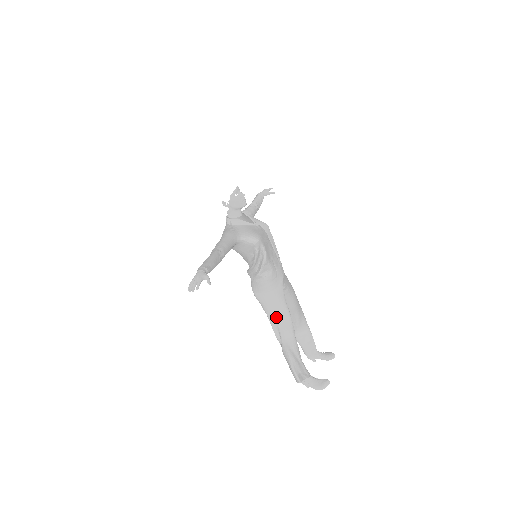
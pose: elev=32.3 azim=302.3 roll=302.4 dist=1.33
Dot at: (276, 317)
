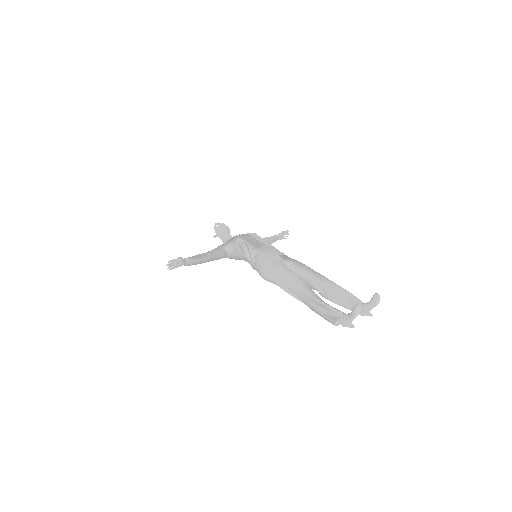
Dot at: (280, 280)
